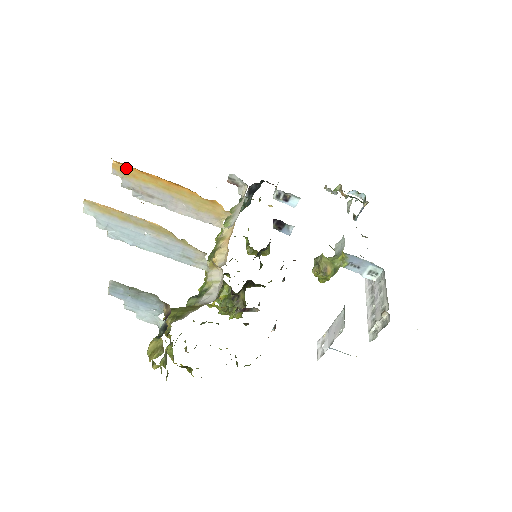
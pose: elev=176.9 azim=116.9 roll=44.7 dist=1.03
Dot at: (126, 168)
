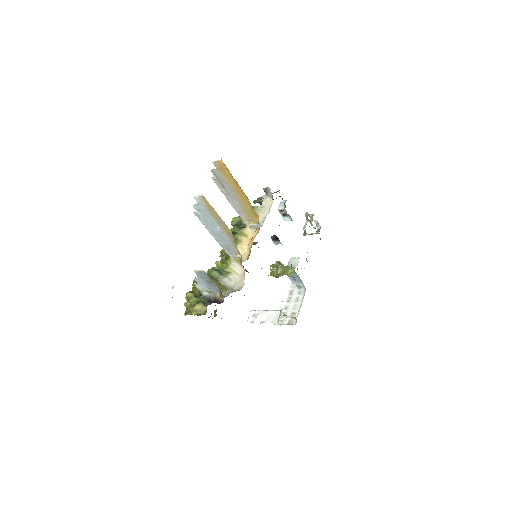
Dot at: (225, 168)
